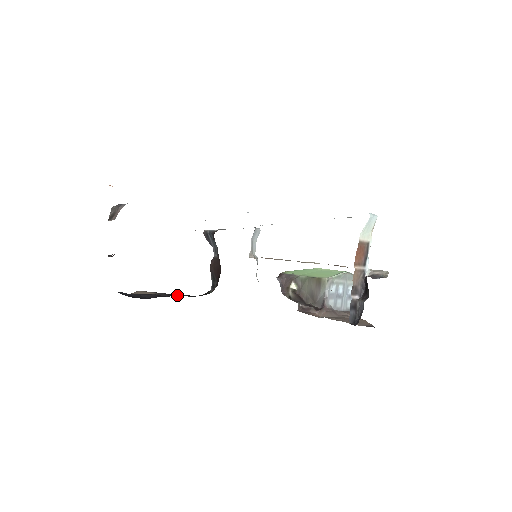
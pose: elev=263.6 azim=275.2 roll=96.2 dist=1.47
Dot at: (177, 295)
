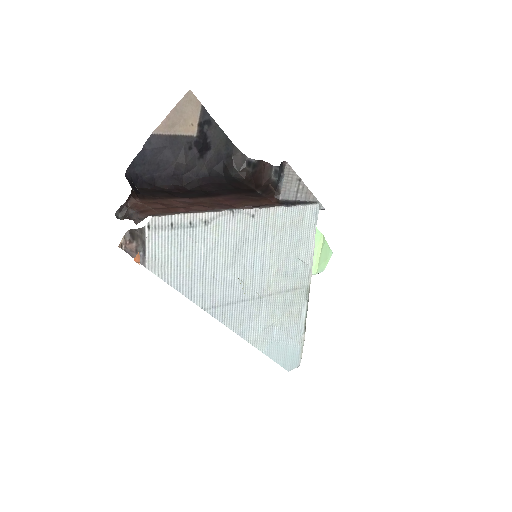
Dot at: (216, 136)
